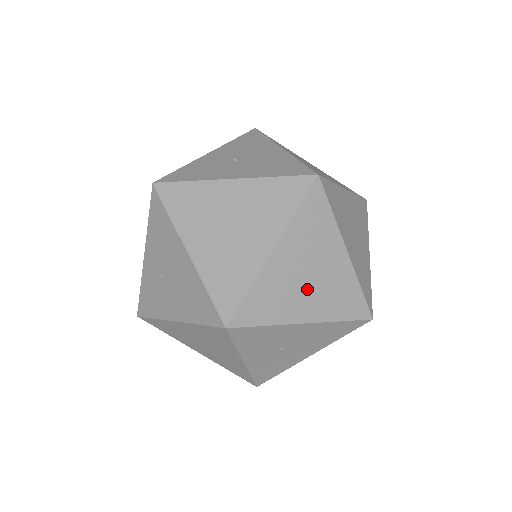
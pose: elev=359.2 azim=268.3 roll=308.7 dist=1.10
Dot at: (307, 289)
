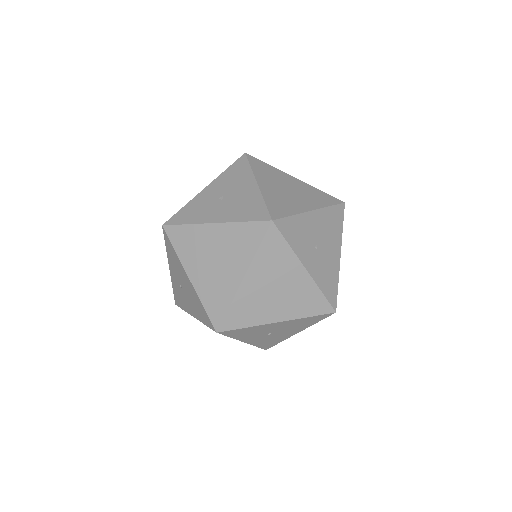
Dot at: (276, 300)
